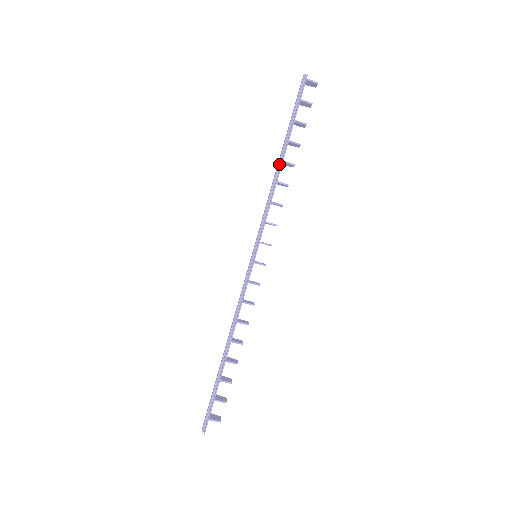
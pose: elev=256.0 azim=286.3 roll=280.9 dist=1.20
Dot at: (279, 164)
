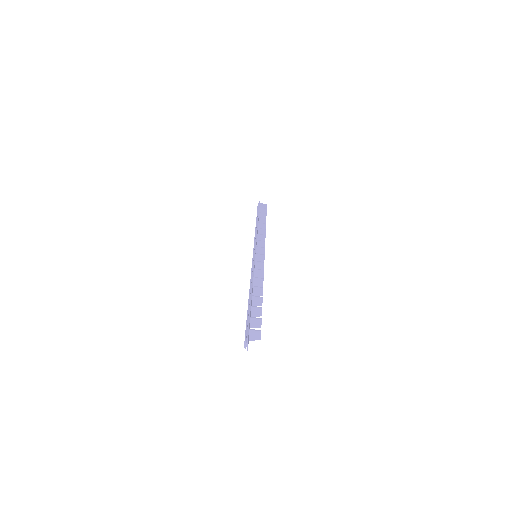
Dot at: (256, 225)
